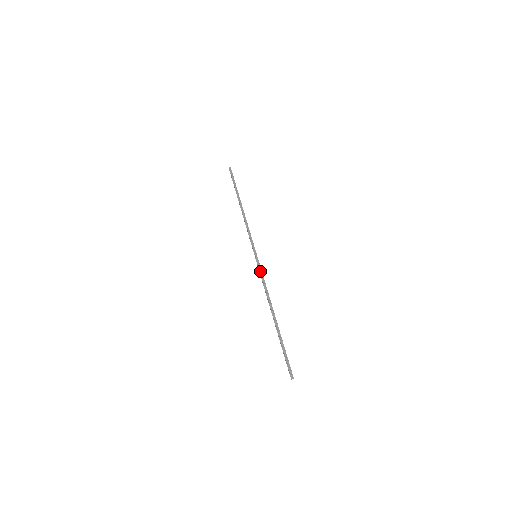
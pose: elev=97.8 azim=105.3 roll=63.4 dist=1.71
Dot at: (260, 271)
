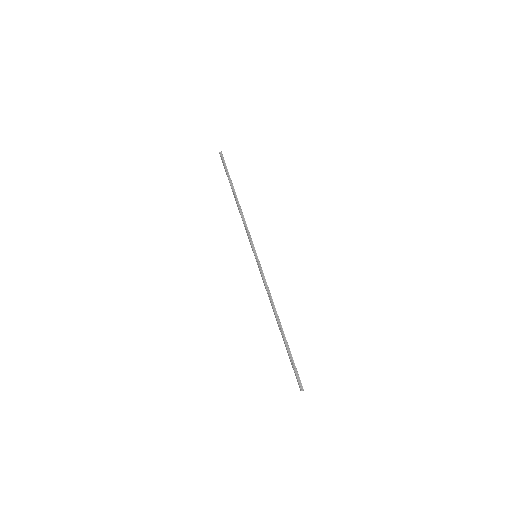
Dot at: (262, 273)
